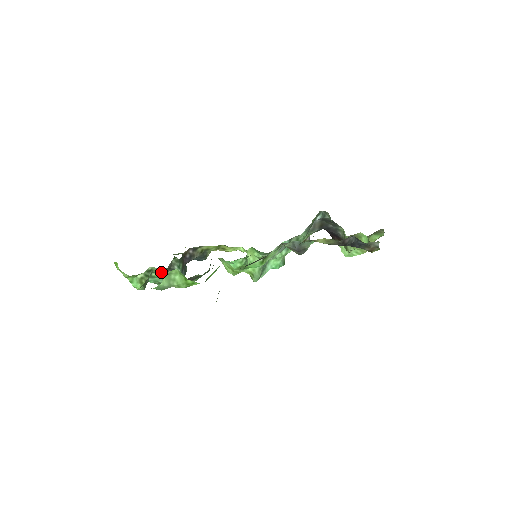
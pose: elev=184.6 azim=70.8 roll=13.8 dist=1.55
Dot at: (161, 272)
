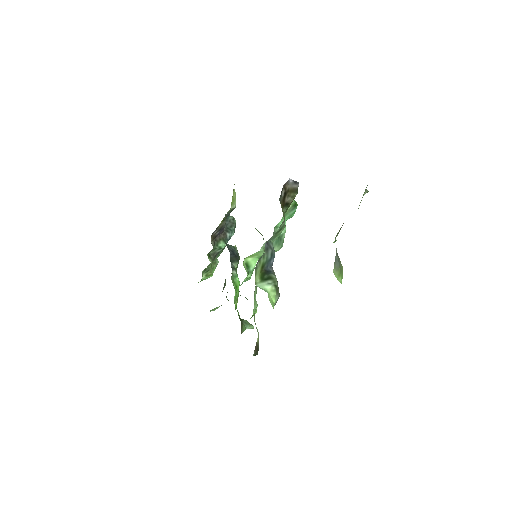
Dot at: (213, 262)
